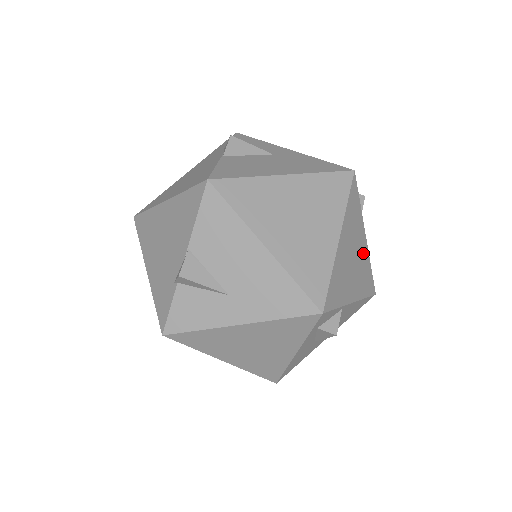
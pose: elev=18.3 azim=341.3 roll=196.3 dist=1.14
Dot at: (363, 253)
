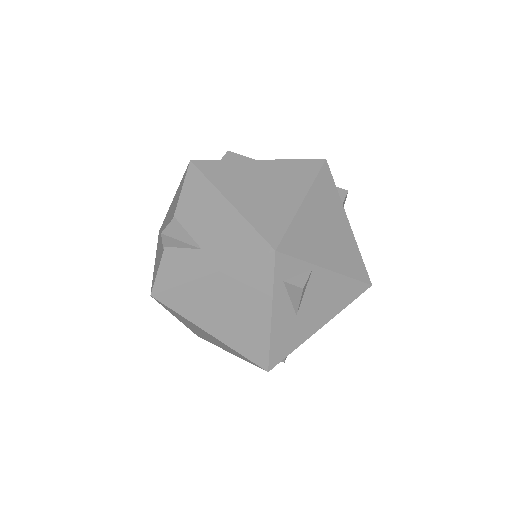
Dot at: (345, 234)
